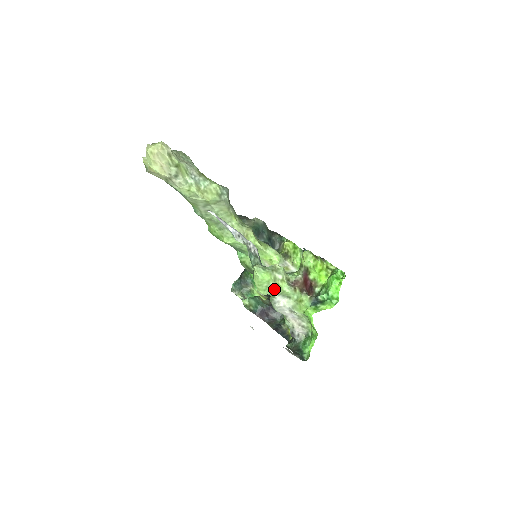
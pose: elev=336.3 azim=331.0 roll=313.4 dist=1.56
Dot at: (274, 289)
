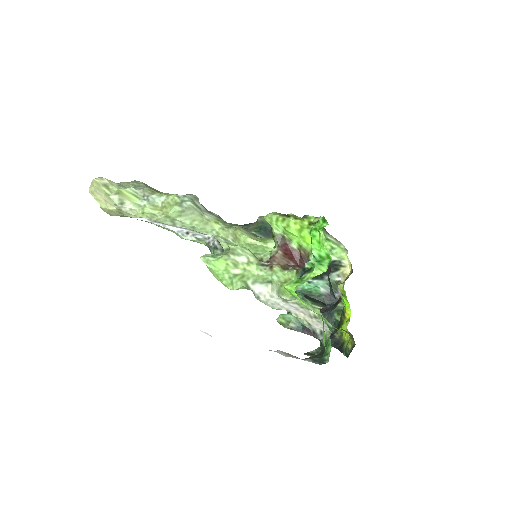
Dot at: (243, 278)
